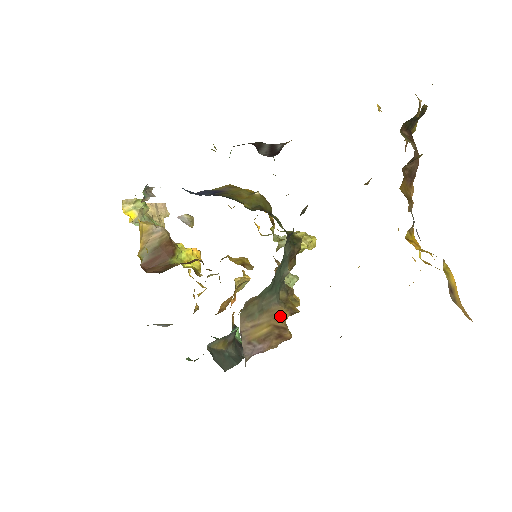
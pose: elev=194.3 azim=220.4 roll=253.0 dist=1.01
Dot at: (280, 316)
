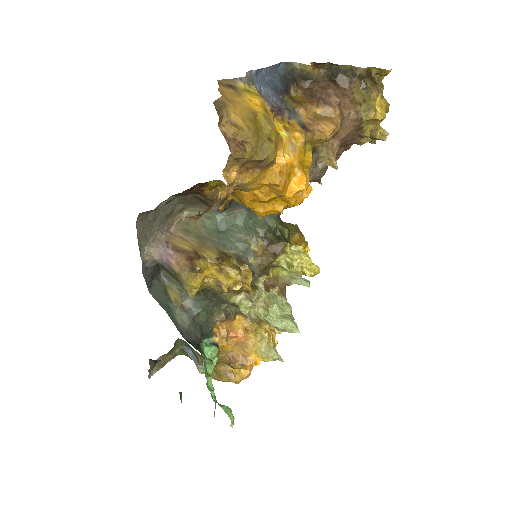
Dot at: (207, 252)
